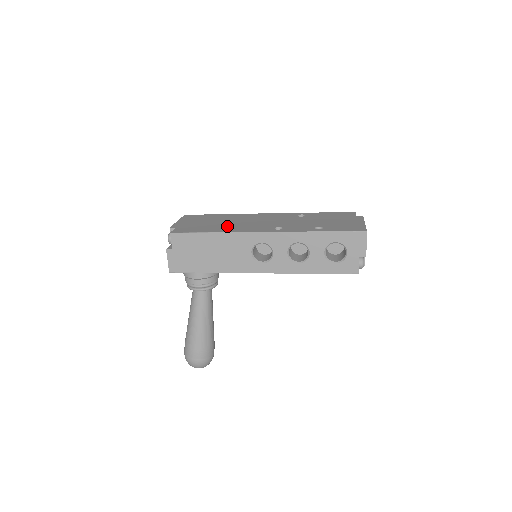
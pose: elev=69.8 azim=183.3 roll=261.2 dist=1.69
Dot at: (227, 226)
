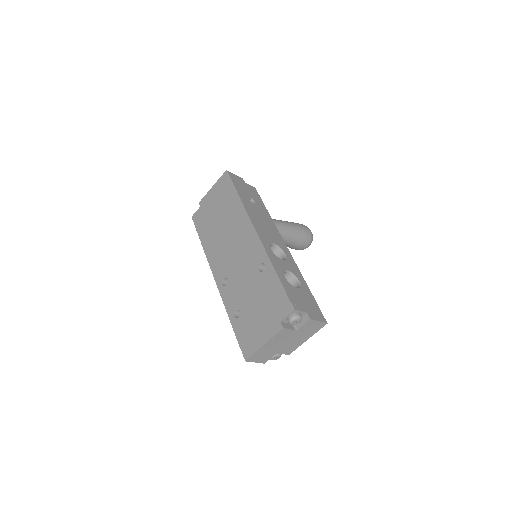
Dot at: (214, 238)
